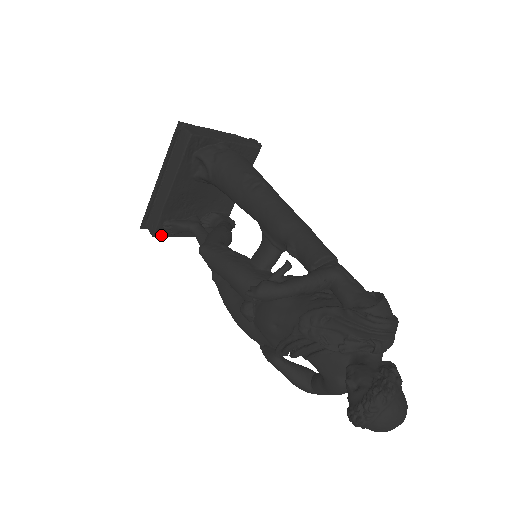
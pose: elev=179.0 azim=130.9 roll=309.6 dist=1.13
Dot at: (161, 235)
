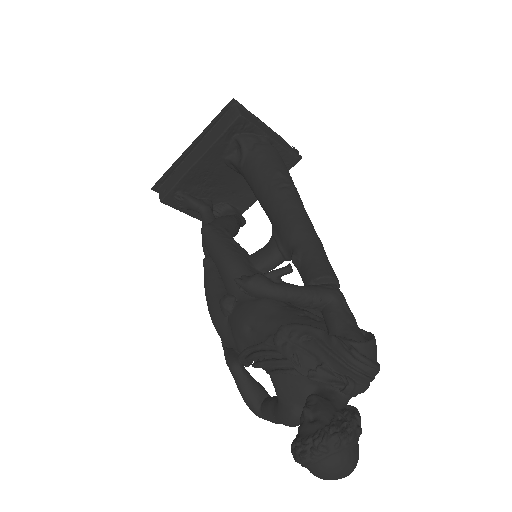
Dot at: (169, 203)
